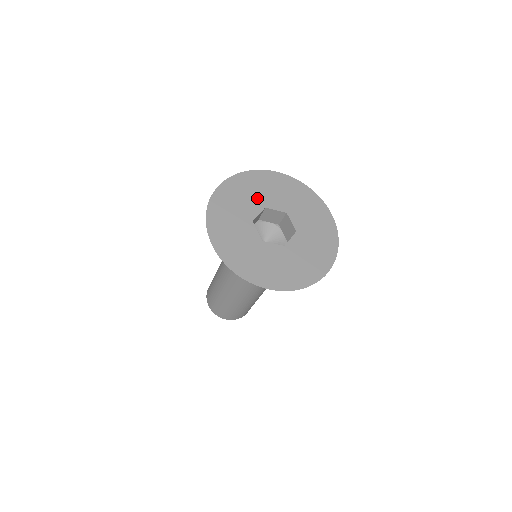
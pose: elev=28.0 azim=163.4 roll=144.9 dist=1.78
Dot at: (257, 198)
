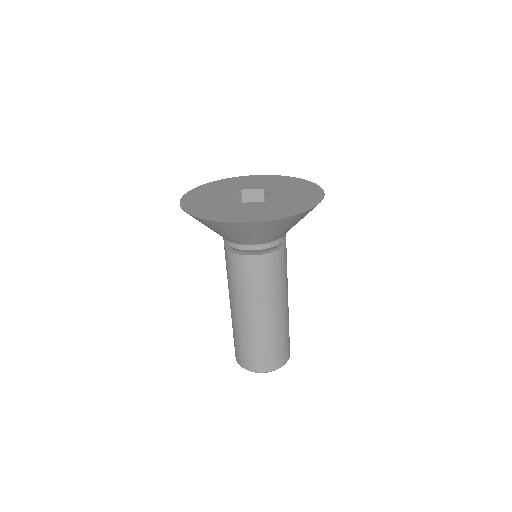
Dot at: (232, 187)
